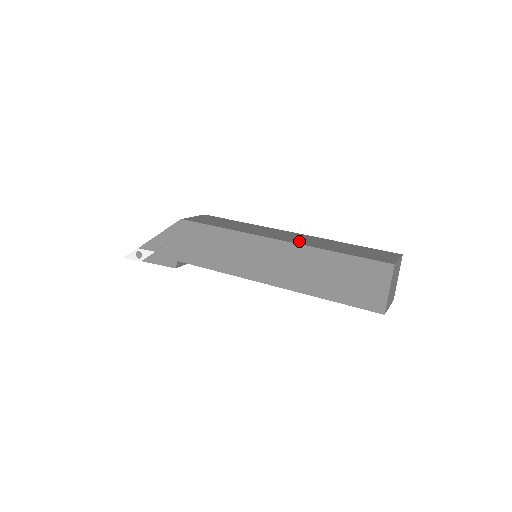
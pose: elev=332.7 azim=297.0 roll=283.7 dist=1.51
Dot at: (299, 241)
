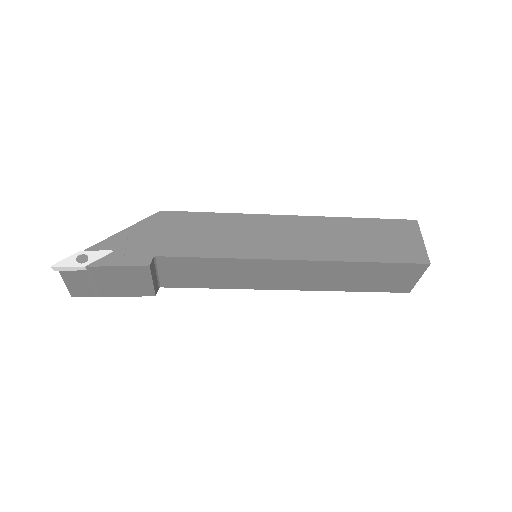
Dot at: occluded
